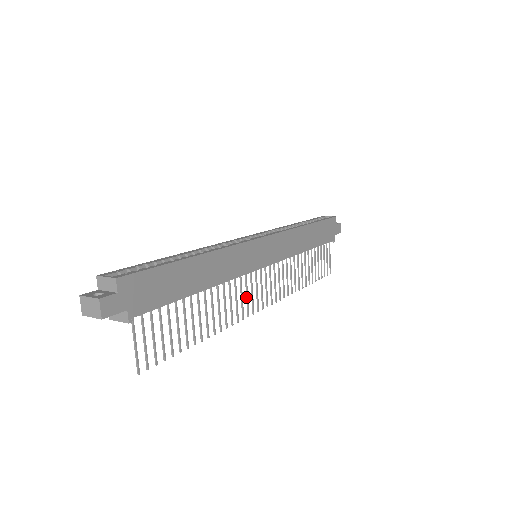
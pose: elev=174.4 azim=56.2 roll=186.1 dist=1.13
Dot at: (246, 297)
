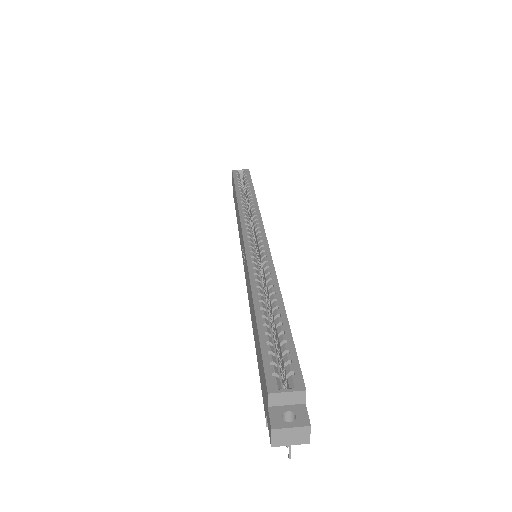
Dot at: occluded
